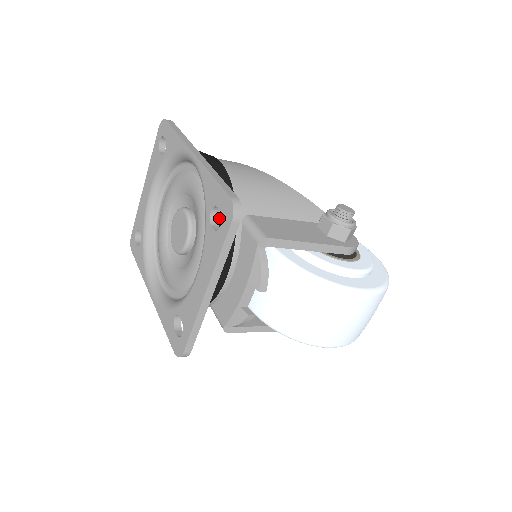
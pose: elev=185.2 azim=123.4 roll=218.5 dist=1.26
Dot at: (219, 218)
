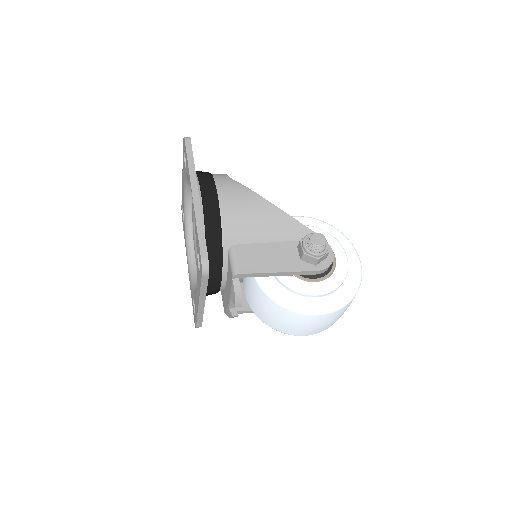
Dot at: occluded
